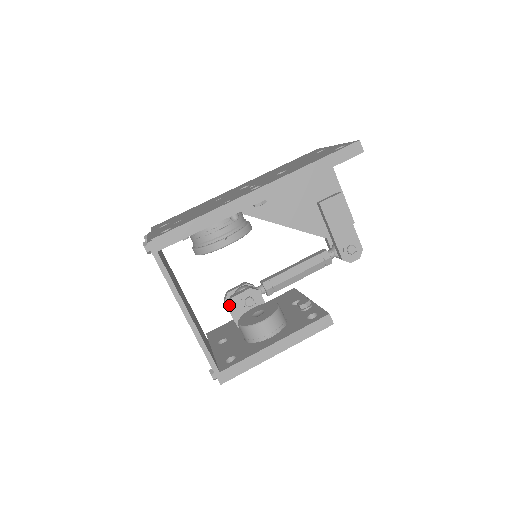
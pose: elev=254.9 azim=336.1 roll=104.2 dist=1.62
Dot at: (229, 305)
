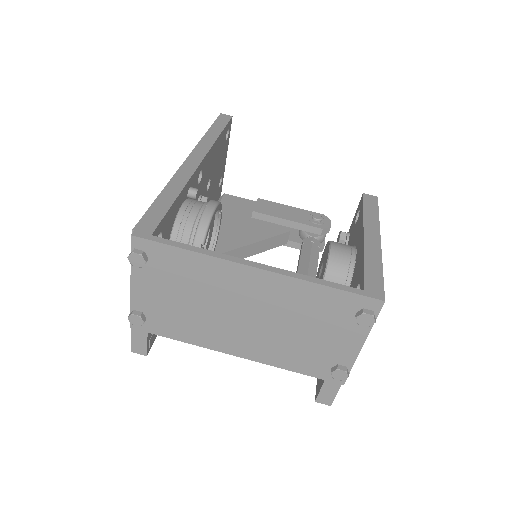
Dot at: occluded
